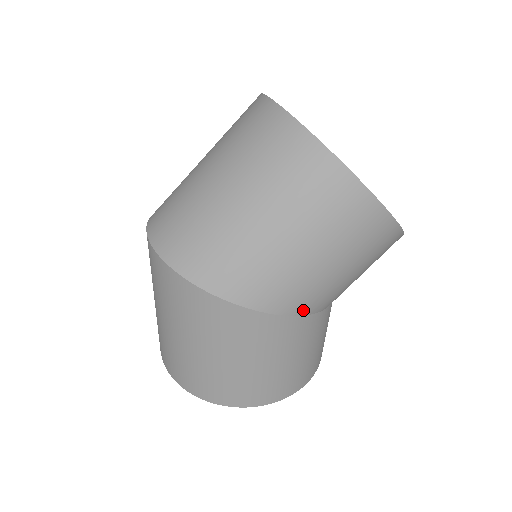
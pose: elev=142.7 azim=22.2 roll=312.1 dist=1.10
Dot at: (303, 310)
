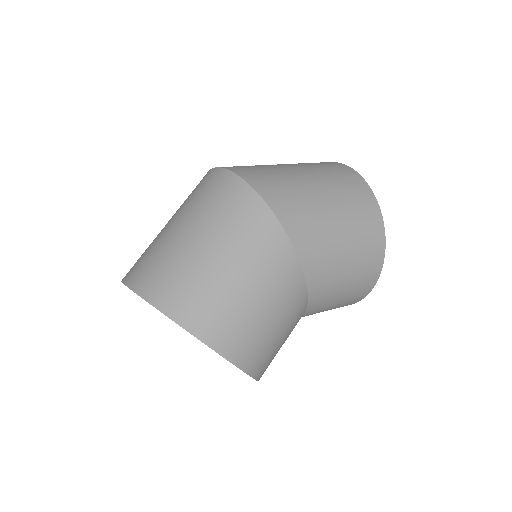
Dot at: (308, 269)
